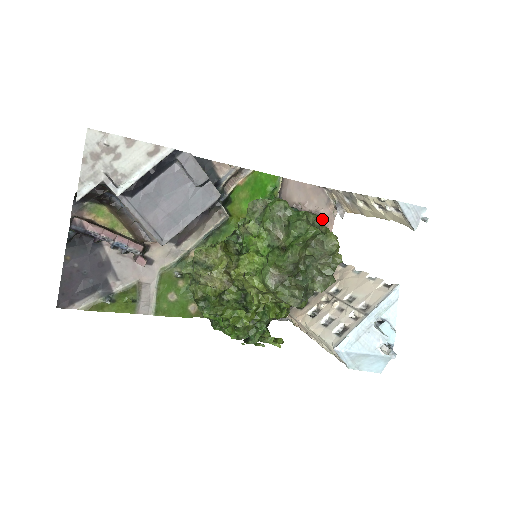
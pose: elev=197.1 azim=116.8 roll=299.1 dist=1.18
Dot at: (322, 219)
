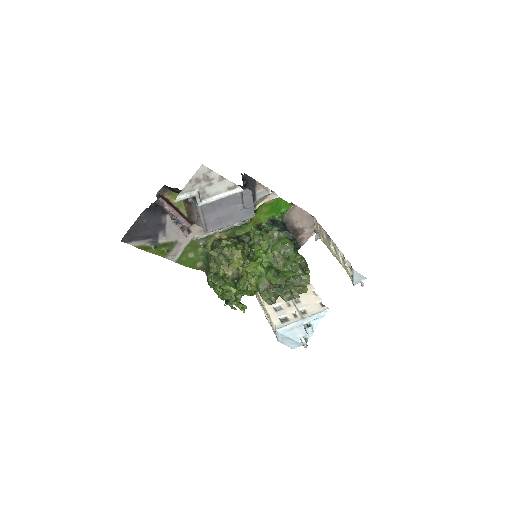
Dot at: (303, 234)
